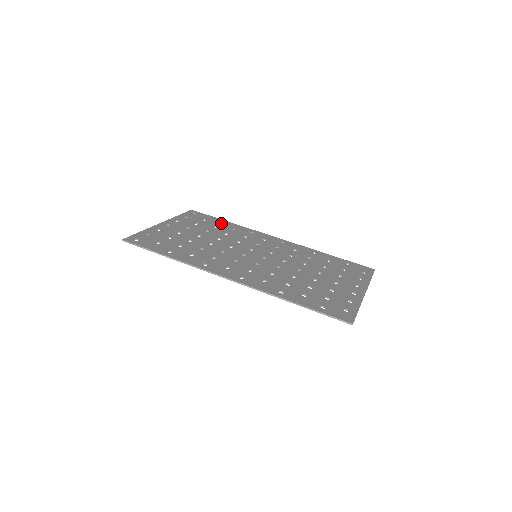
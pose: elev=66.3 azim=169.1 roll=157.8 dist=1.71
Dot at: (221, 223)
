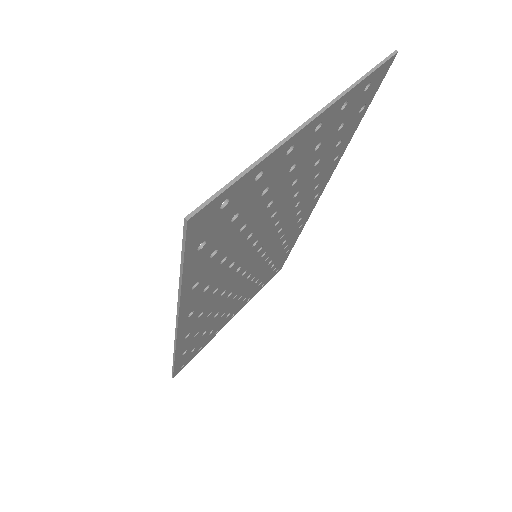
Dot at: occluded
